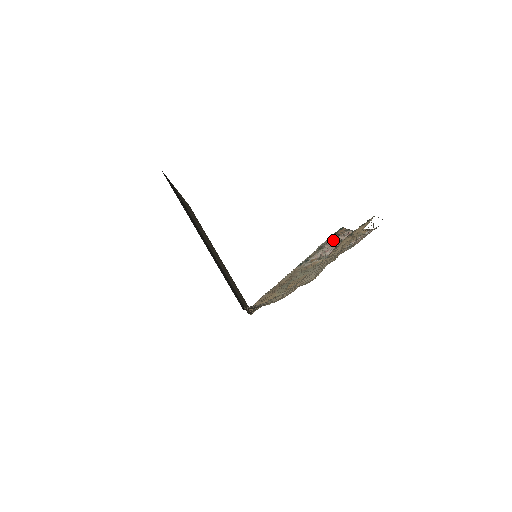
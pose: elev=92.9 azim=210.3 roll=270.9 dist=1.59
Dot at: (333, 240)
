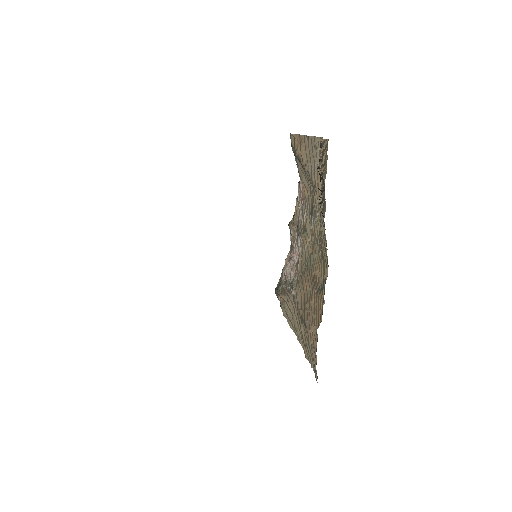
Dot at: (284, 274)
